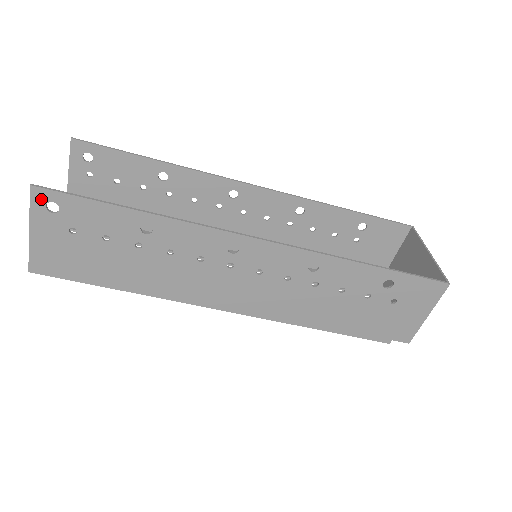
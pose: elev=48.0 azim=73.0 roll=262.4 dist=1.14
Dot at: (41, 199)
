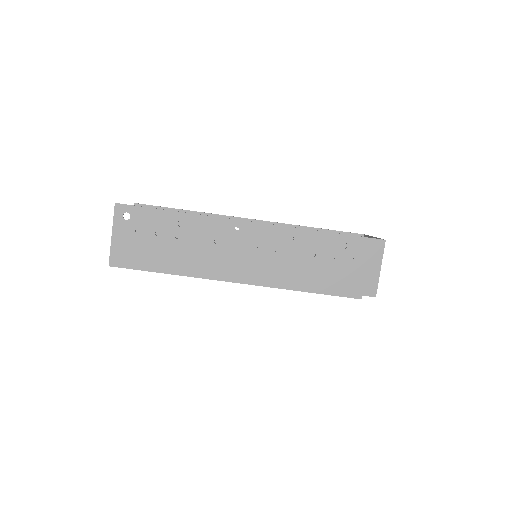
Dot at: (120, 211)
